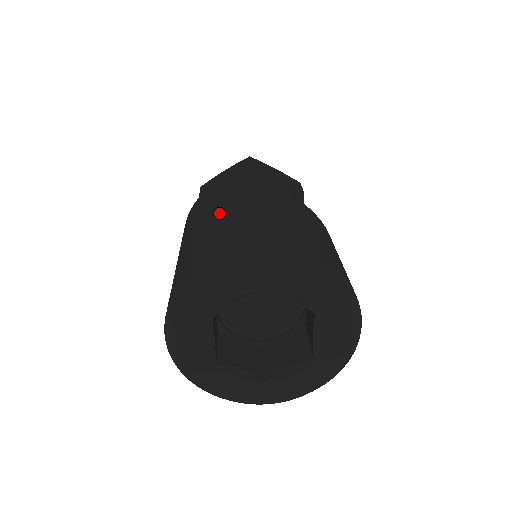
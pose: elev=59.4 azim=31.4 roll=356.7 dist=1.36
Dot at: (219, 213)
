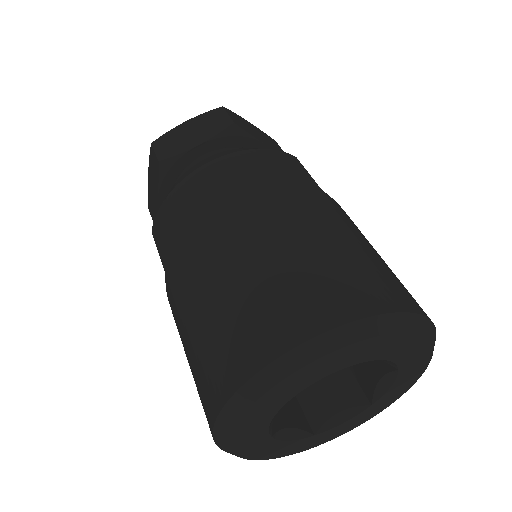
Dot at: (260, 233)
